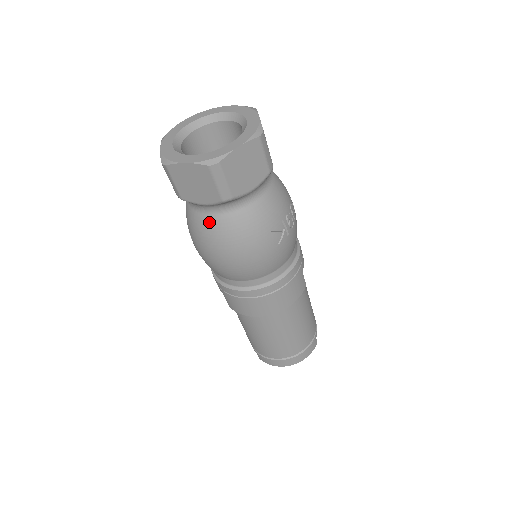
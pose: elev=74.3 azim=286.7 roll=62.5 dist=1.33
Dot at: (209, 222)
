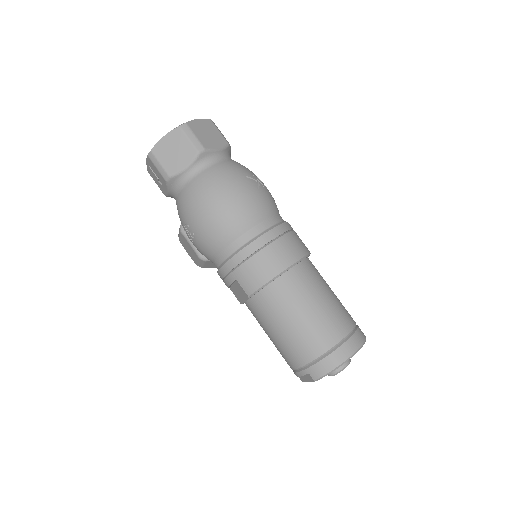
Dot at: (195, 183)
